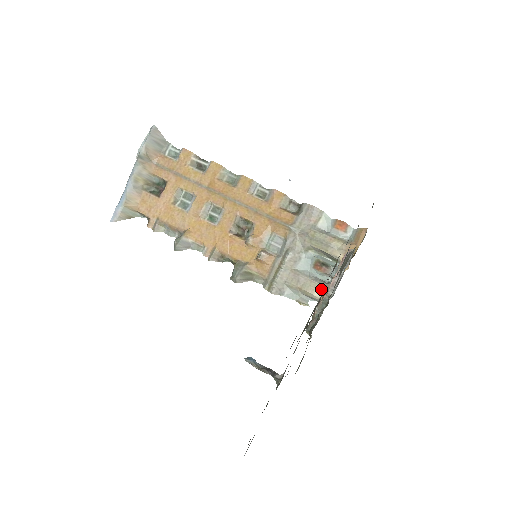
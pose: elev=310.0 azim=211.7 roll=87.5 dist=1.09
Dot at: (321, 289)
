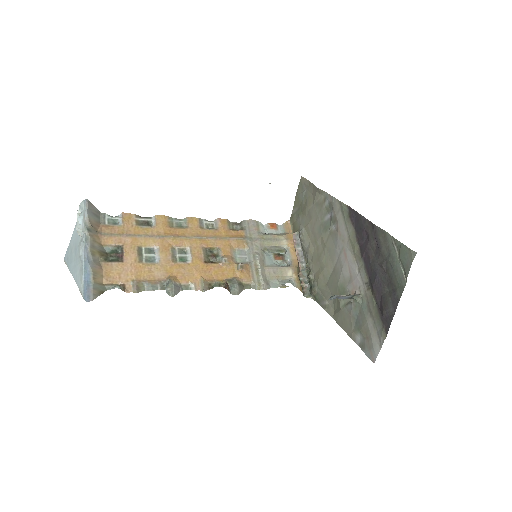
Dot at: (290, 270)
